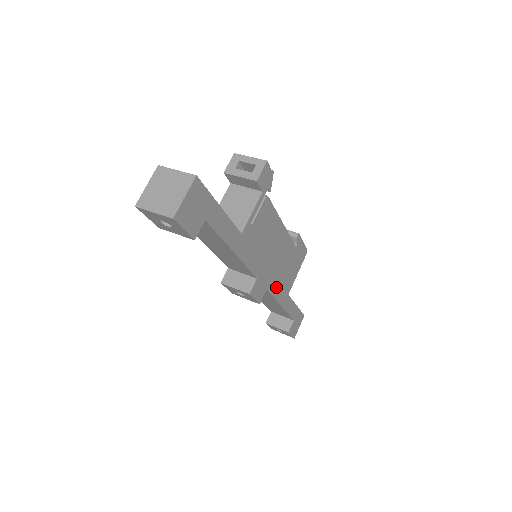
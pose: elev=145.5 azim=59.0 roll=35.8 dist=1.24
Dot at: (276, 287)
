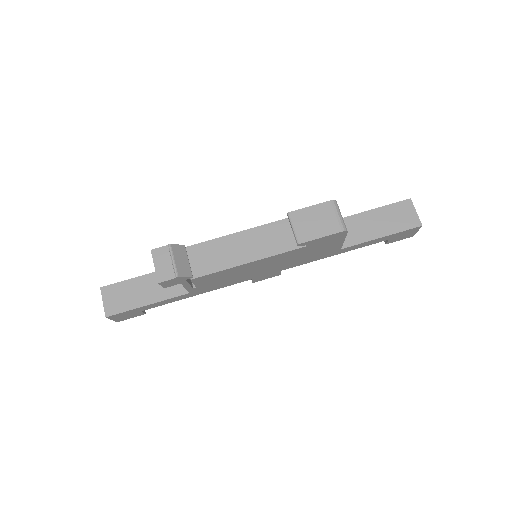
Dot at: (301, 262)
